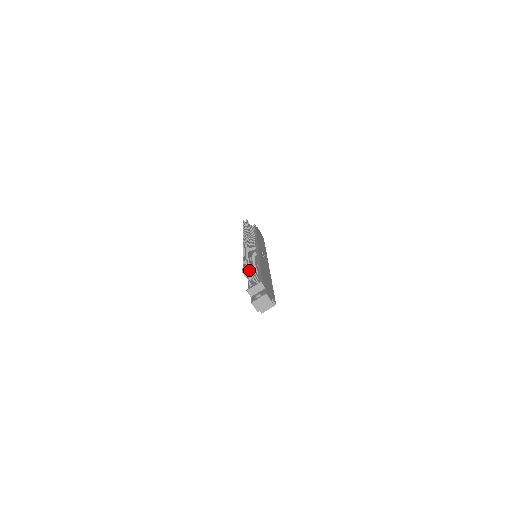
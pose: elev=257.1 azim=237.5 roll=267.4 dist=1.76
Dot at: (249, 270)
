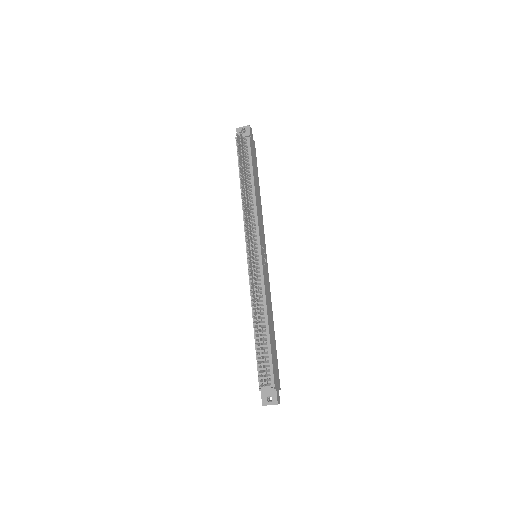
Dot at: occluded
